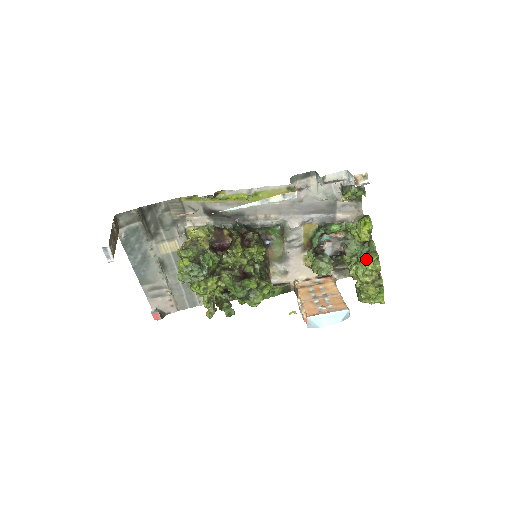
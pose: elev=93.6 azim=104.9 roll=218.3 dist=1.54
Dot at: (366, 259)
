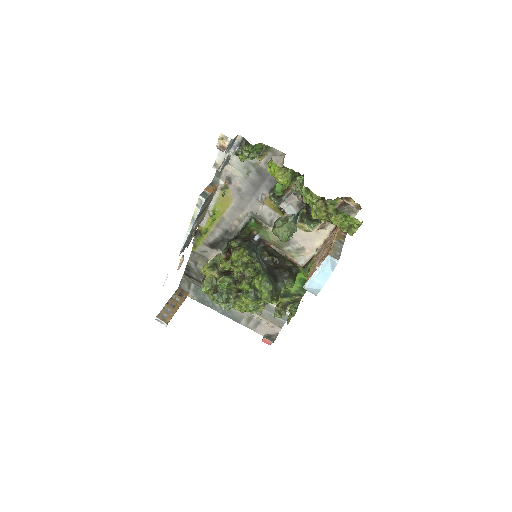
Dot at: (304, 196)
